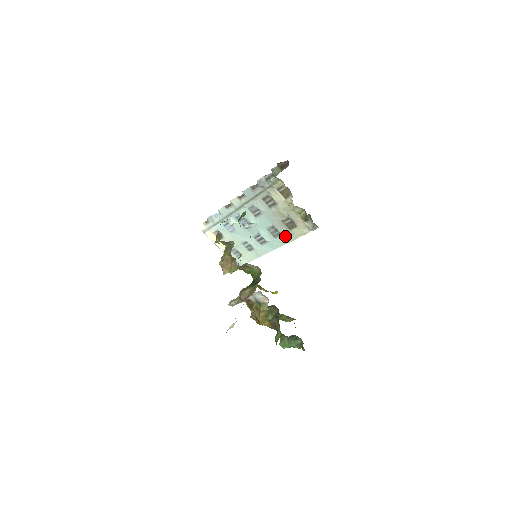
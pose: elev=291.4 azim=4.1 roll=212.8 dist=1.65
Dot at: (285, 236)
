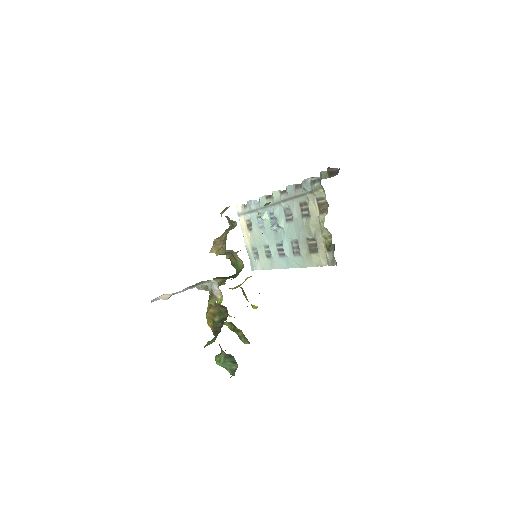
Dot at: (303, 258)
